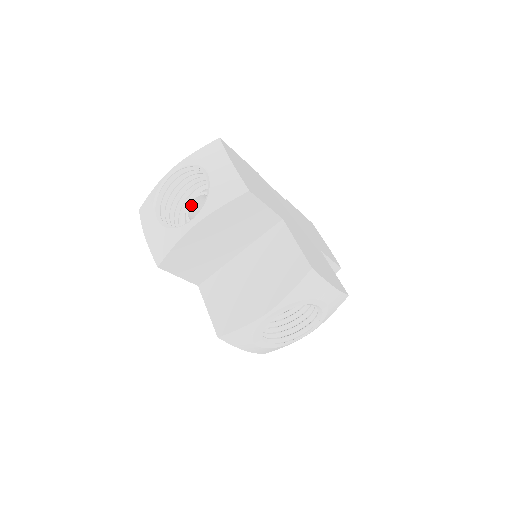
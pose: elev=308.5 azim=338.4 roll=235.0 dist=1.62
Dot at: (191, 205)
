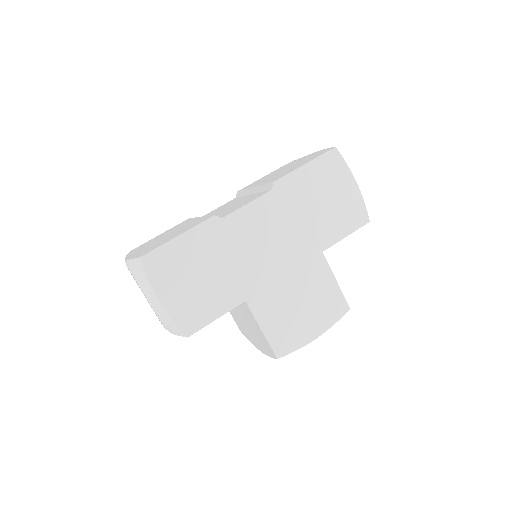
Dot at: occluded
